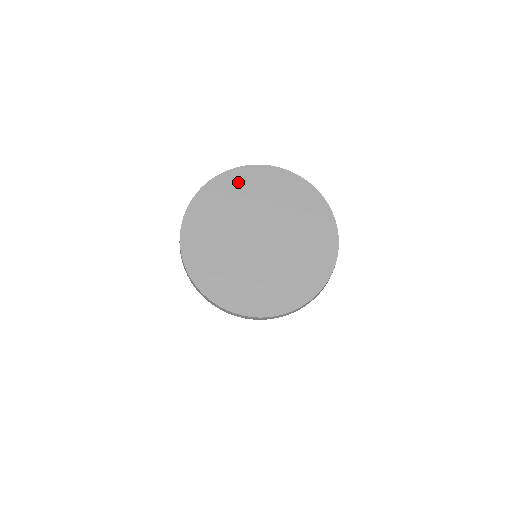
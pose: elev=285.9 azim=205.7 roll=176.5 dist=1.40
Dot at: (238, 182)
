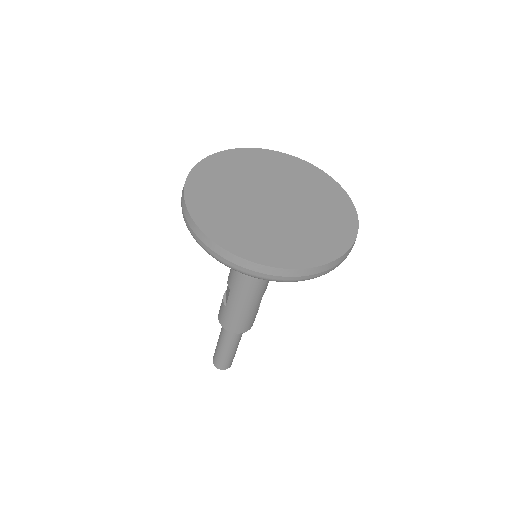
Dot at: (225, 163)
